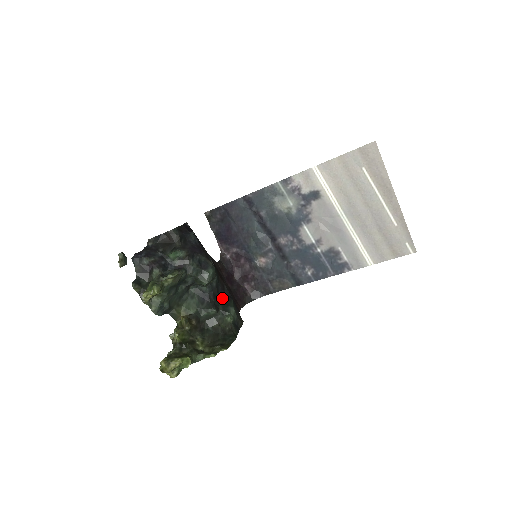
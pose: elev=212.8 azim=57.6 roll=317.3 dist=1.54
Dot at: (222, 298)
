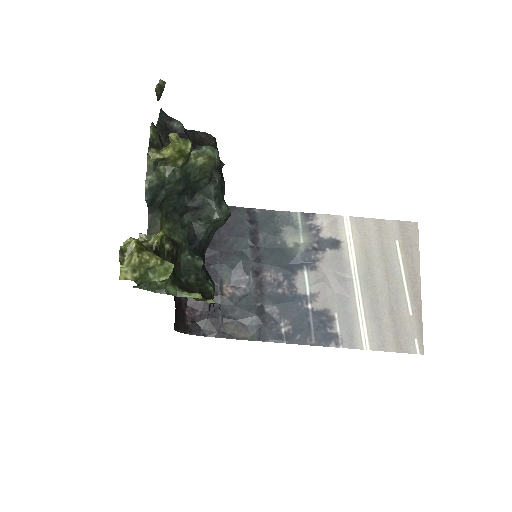
Dot at: occluded
